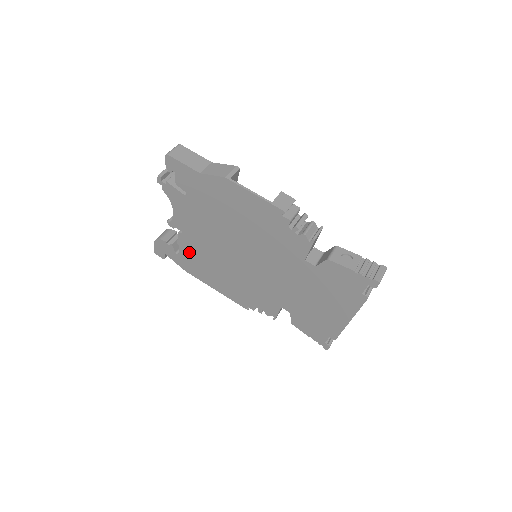
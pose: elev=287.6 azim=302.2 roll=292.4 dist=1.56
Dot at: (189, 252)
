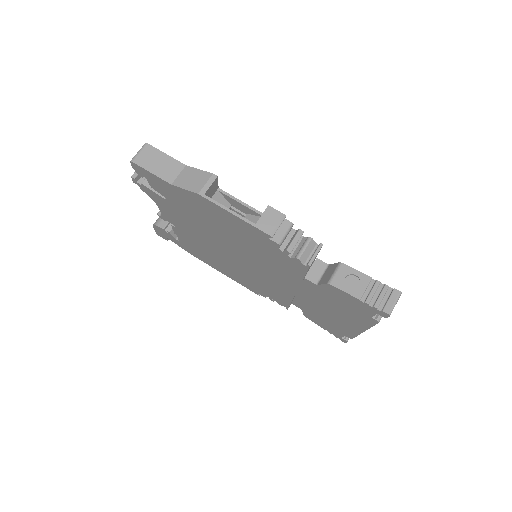
Dot at: (188, 242)
